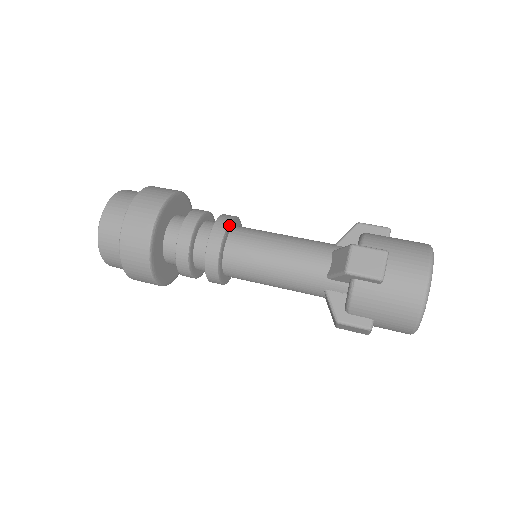
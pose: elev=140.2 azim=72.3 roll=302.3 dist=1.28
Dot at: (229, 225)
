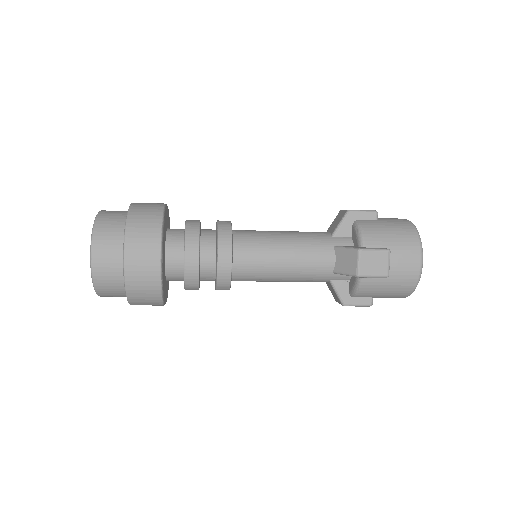
Dot at: occluded
